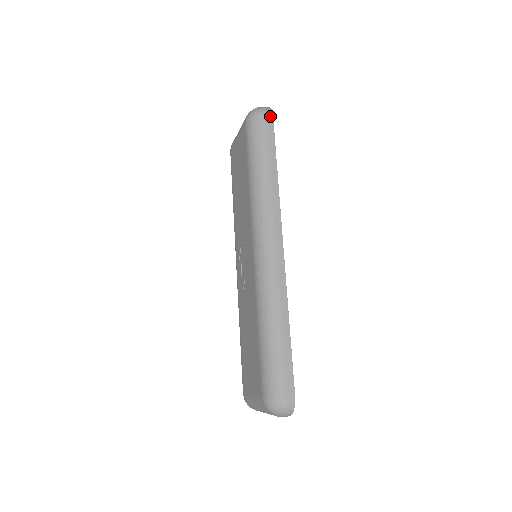
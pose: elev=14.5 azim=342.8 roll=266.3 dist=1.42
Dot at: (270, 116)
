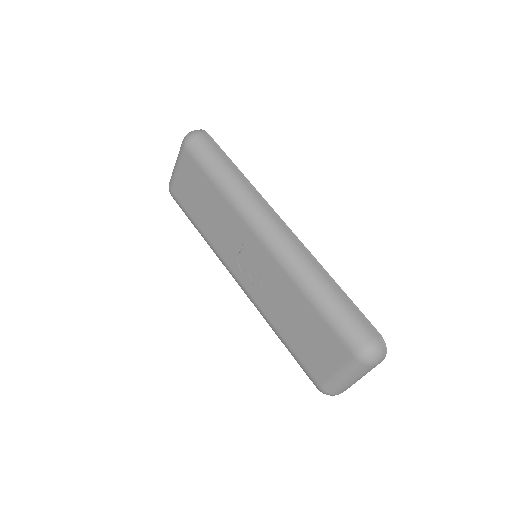
Dot at: (205, 133)
